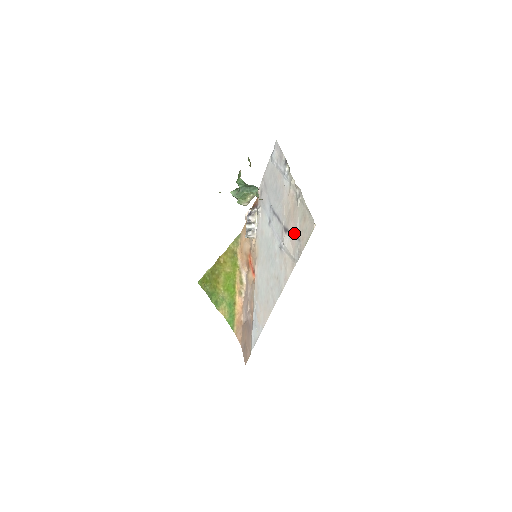
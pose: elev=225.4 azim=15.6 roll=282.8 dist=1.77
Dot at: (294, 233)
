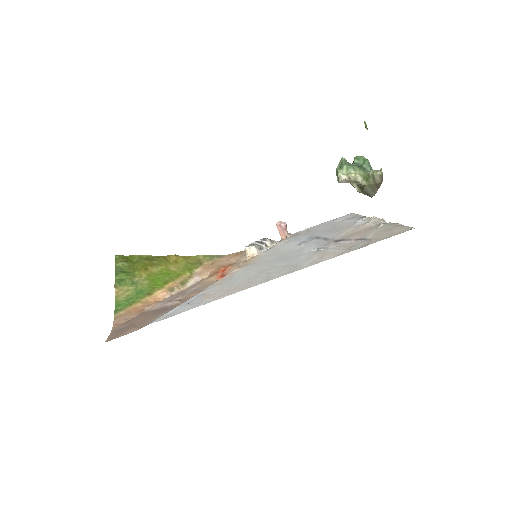
Dot at: (360, 238)
